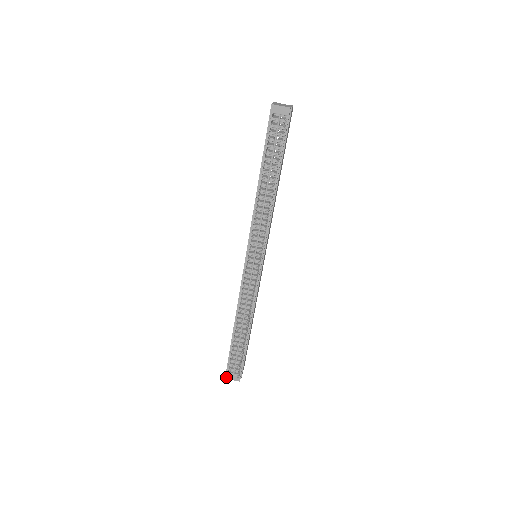
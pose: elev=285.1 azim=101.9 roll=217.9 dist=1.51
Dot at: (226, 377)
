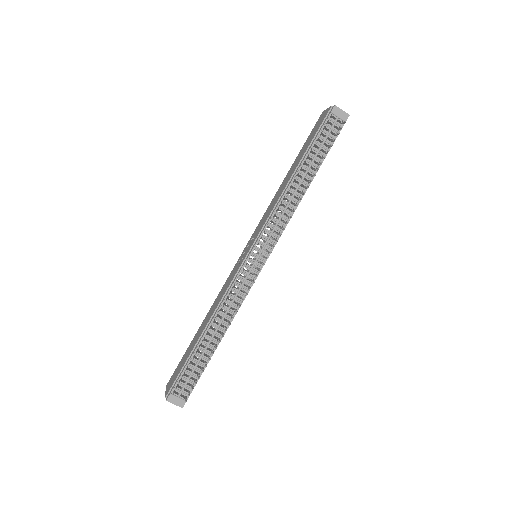
Dot at: (168, 398)
